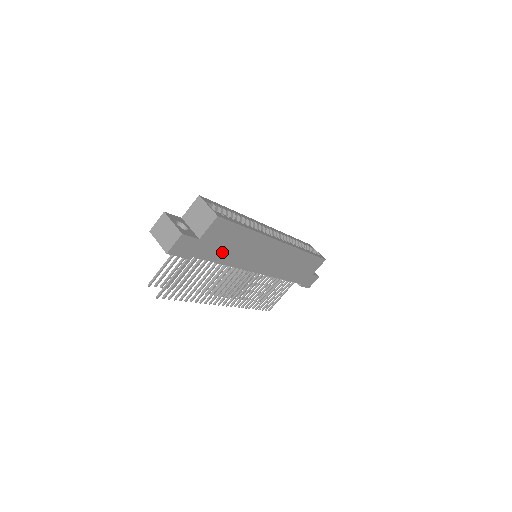
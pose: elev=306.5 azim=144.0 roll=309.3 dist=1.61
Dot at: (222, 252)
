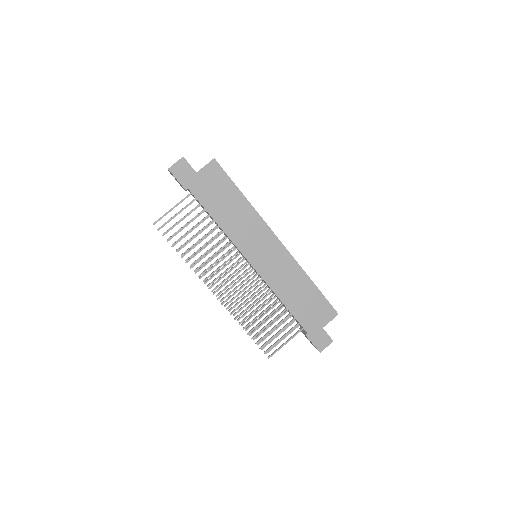
Dot at: (215, 204)
